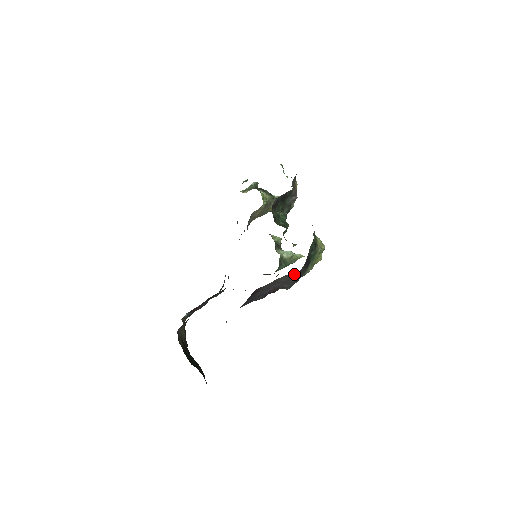
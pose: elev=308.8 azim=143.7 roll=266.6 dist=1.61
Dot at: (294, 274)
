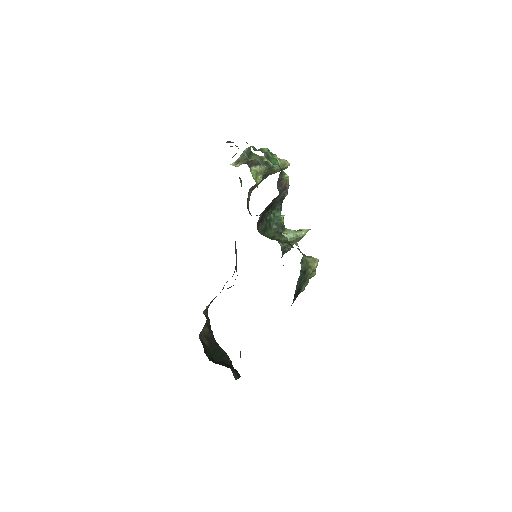
Dot at: occluded
